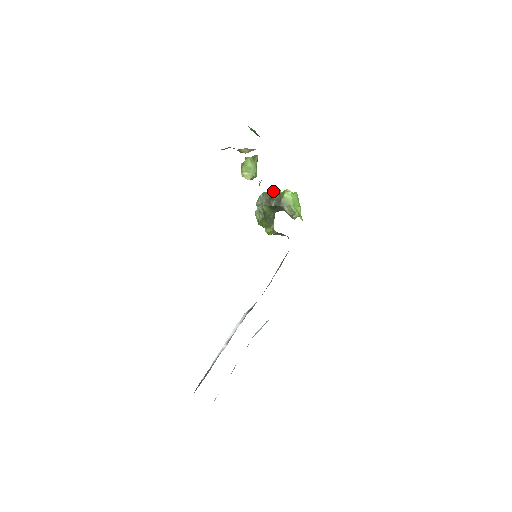
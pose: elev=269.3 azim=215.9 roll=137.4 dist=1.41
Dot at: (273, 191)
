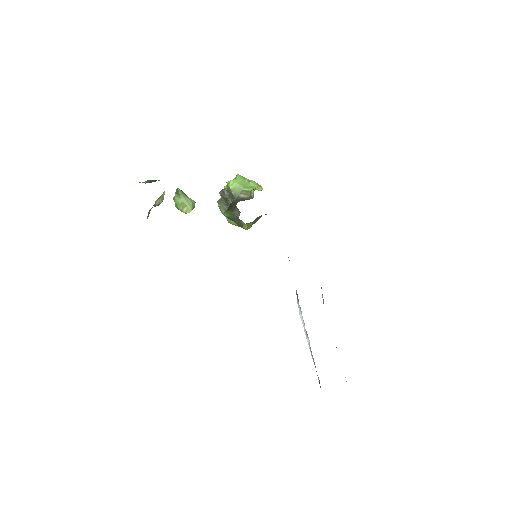
Dot at: (221, 194)
